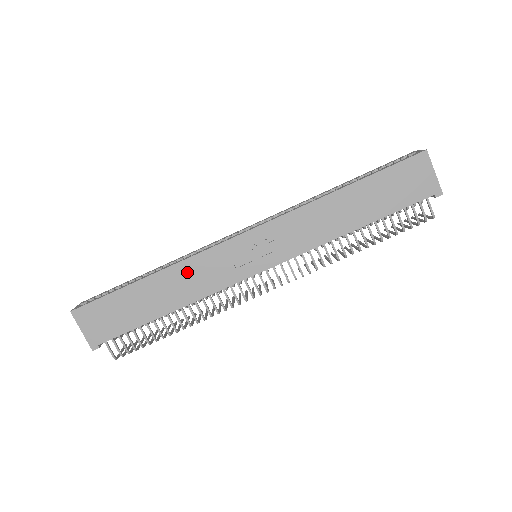
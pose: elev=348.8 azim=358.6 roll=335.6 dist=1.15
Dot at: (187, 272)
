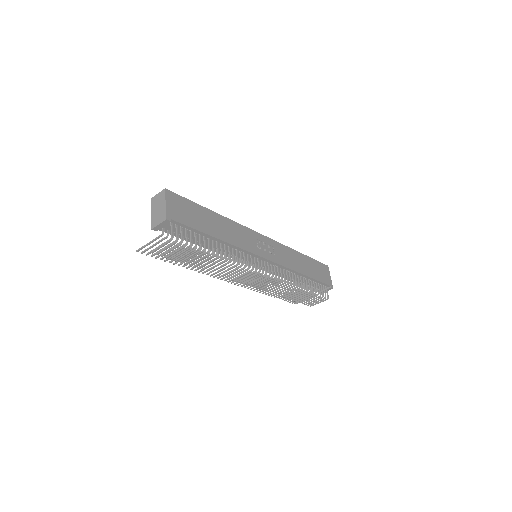
Dot at: (234, 228)
